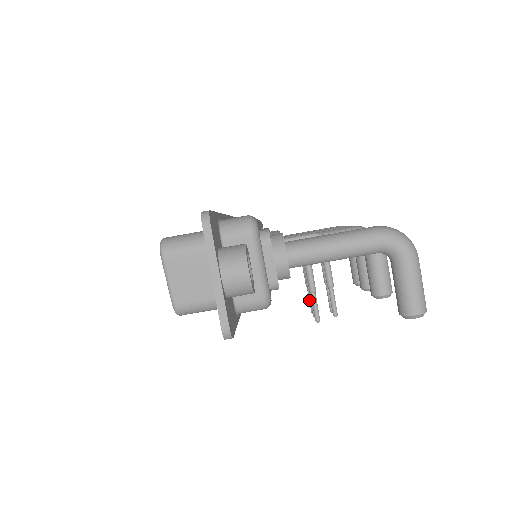
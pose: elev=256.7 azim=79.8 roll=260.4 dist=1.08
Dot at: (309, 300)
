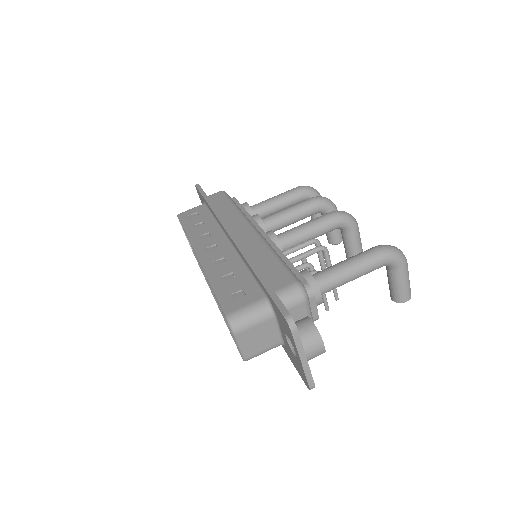
Dot at: occluded
